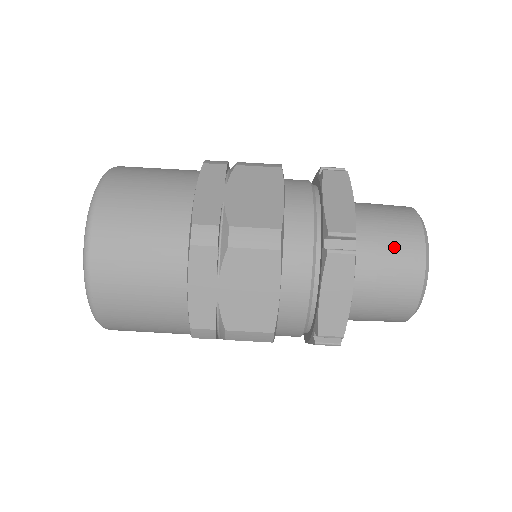
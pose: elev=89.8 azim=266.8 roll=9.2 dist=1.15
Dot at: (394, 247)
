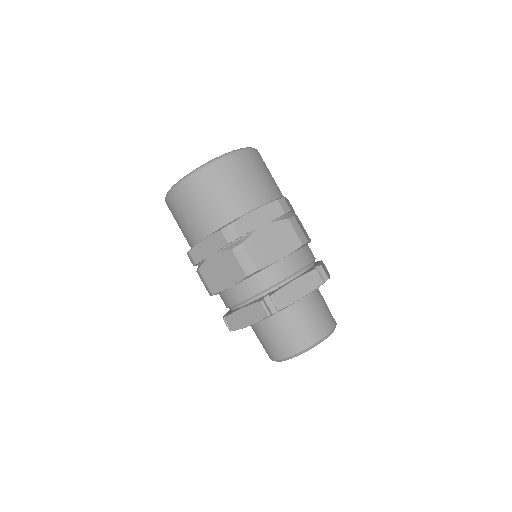
Dot at: (295, 332)
